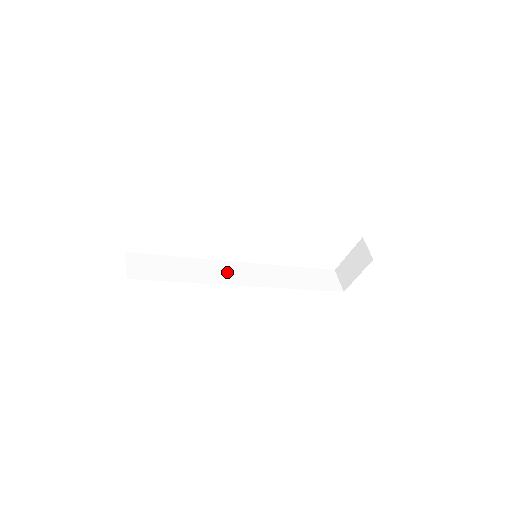
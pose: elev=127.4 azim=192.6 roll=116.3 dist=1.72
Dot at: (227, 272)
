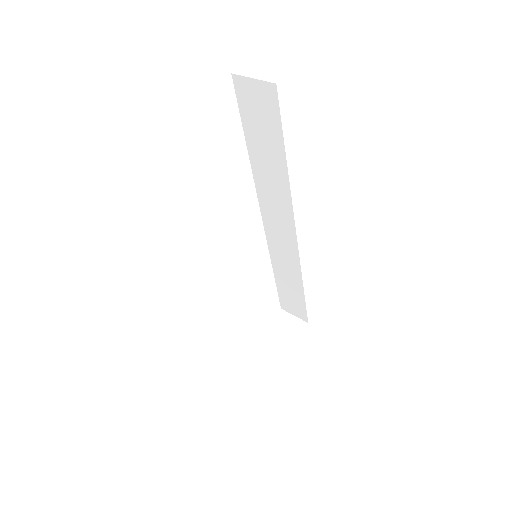
Dot at: occluded
